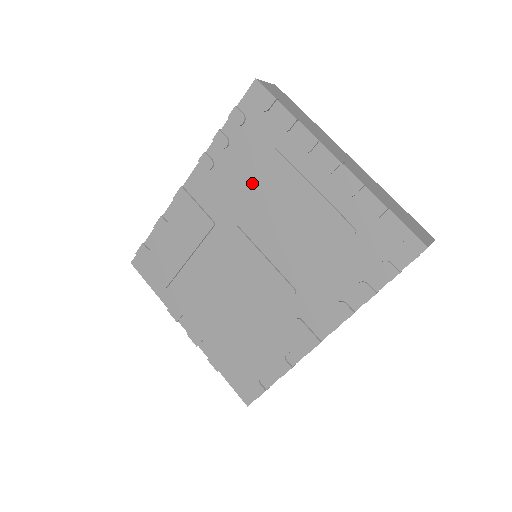
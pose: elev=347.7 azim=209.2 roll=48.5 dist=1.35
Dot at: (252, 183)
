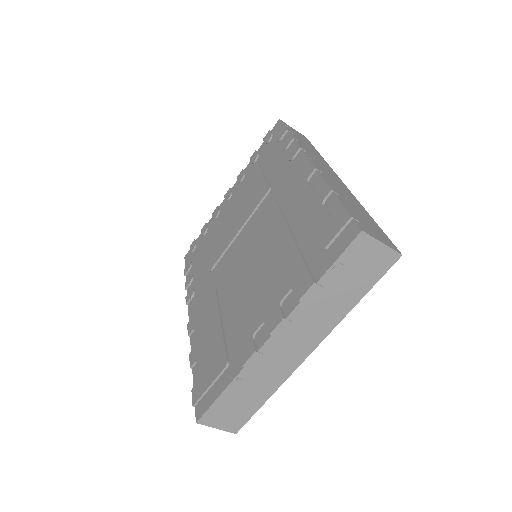
Dot at: (212, 252)
